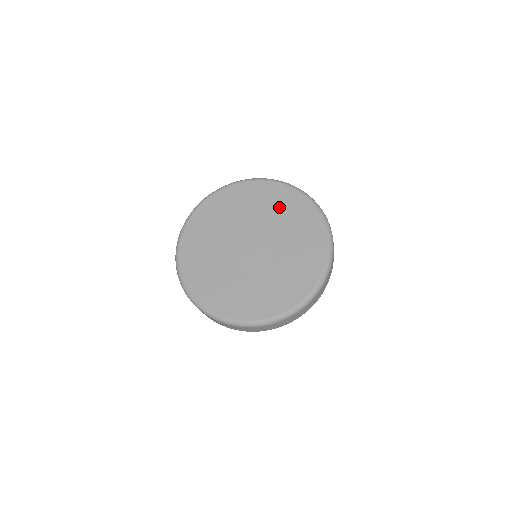
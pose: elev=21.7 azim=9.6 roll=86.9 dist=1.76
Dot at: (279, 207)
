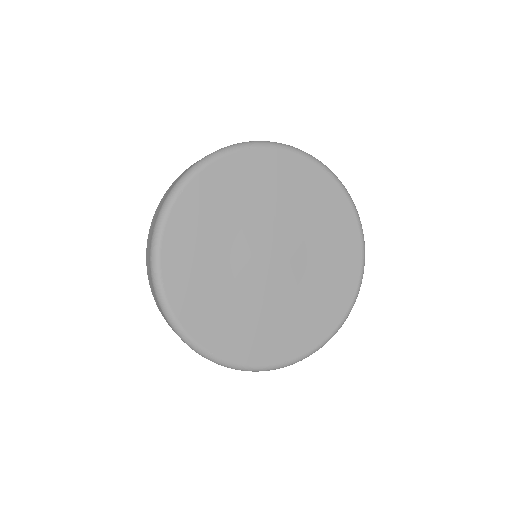
Dot at: (257, 186)
